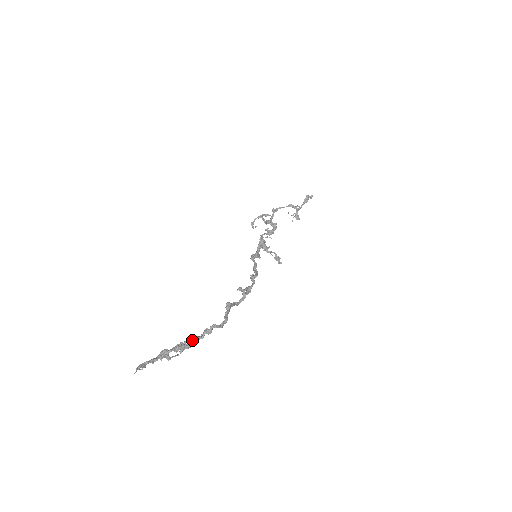
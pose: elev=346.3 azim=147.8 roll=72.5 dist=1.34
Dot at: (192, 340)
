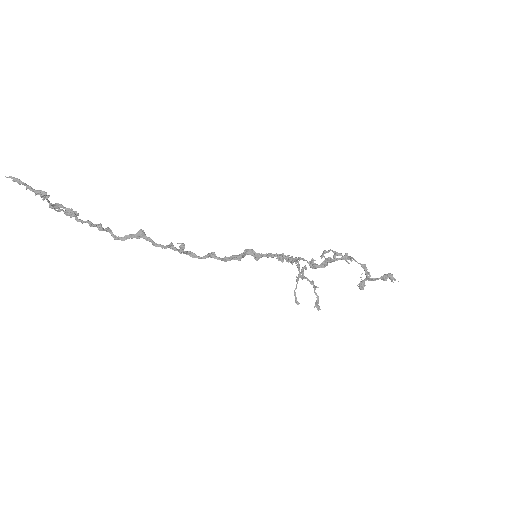
Dot at: occluded
